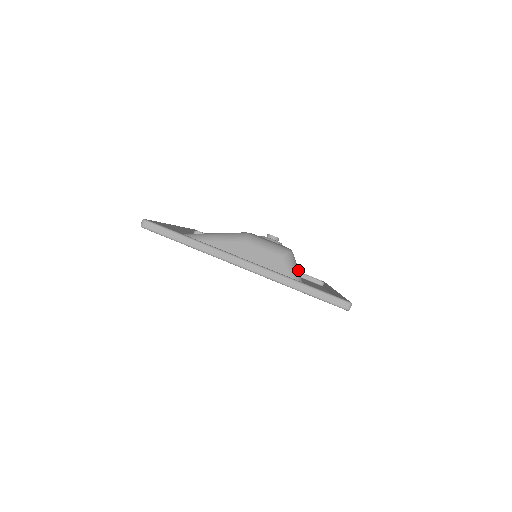
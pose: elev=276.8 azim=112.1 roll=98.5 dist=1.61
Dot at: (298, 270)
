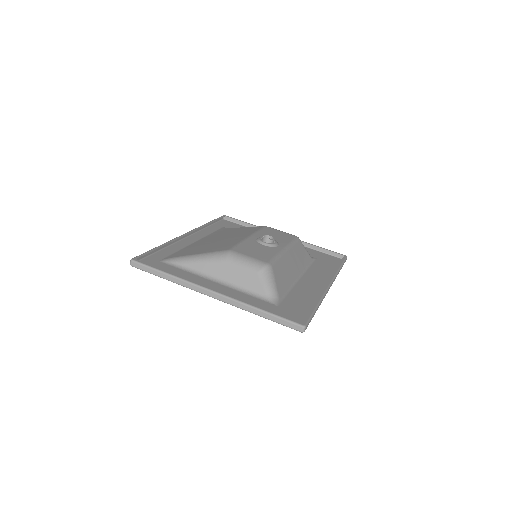
Dot at: (275, 283)
